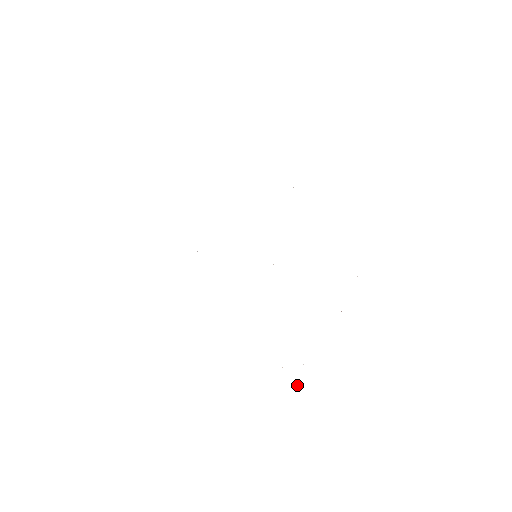
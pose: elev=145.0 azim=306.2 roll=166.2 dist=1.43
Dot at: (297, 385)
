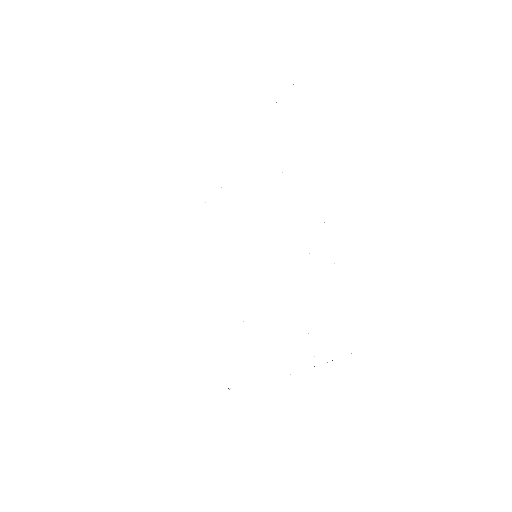
Dot at: occluded
